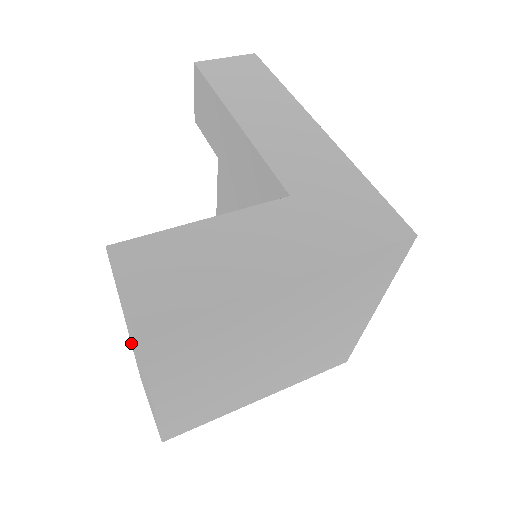
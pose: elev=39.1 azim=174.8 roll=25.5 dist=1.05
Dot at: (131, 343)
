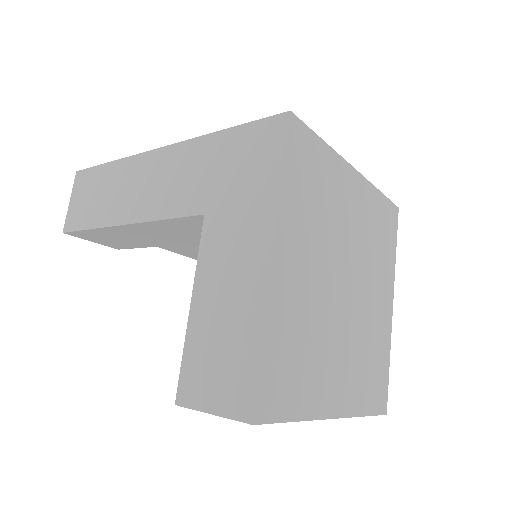
Dot at: occluded
